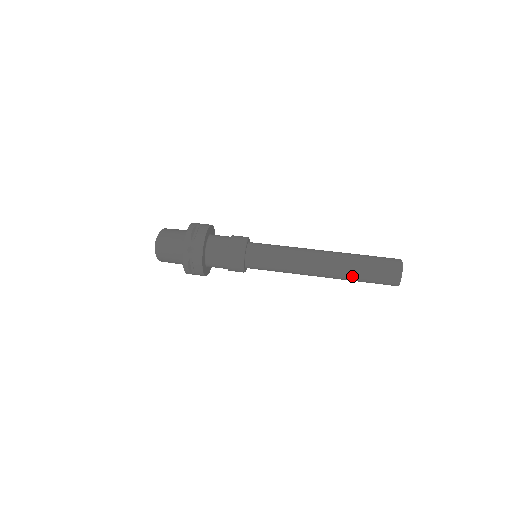
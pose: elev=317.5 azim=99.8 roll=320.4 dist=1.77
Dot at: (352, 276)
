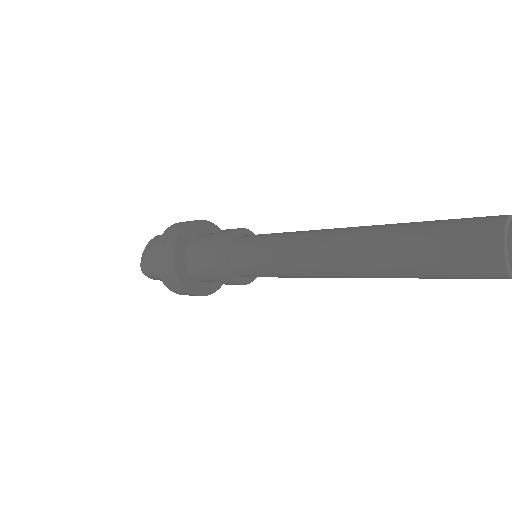
Dot at: (398, 227)
